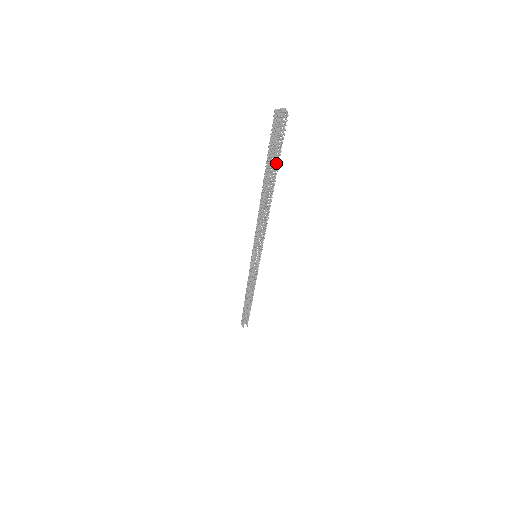
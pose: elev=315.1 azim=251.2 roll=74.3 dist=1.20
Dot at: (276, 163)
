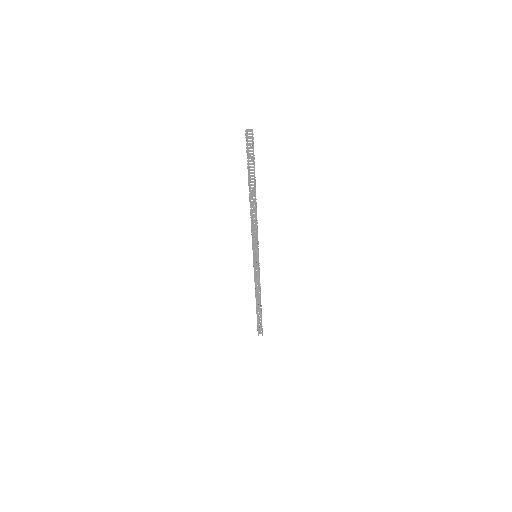
Dot at: (254, 171)
